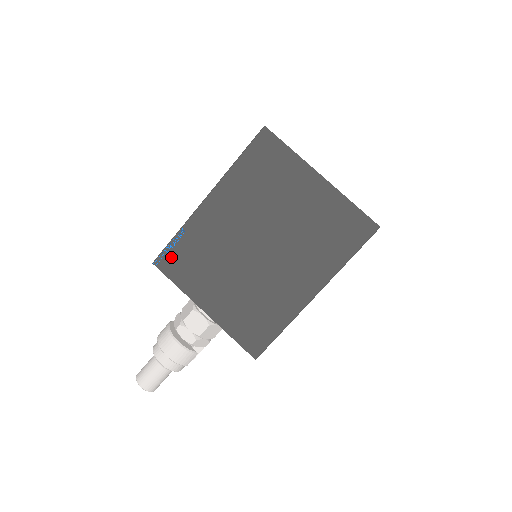
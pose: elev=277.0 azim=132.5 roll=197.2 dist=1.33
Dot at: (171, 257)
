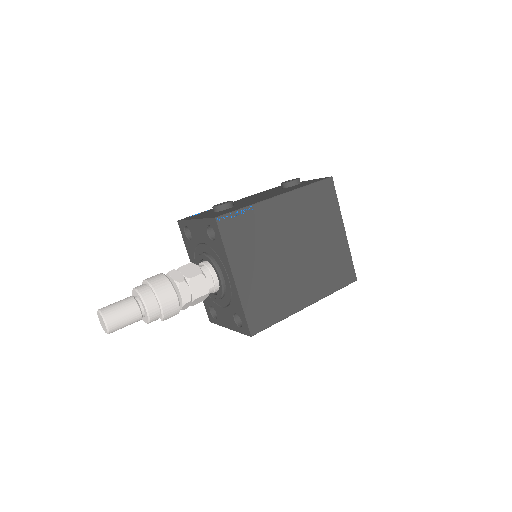
Dot at: (232, 222)
